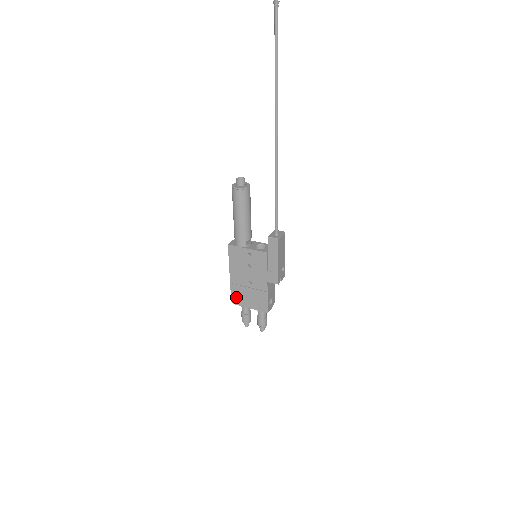
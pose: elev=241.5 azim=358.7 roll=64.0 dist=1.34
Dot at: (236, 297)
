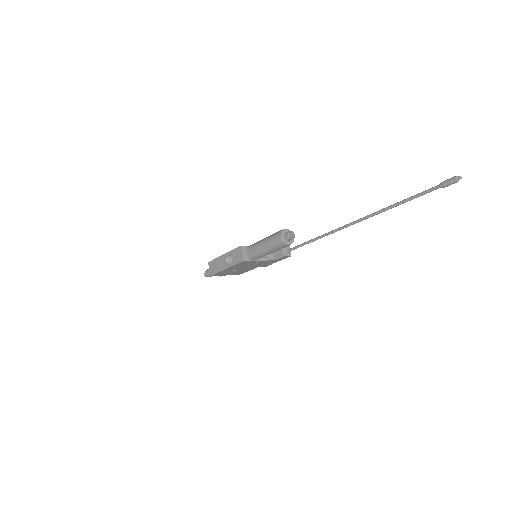
Dot at: (219, 274)
